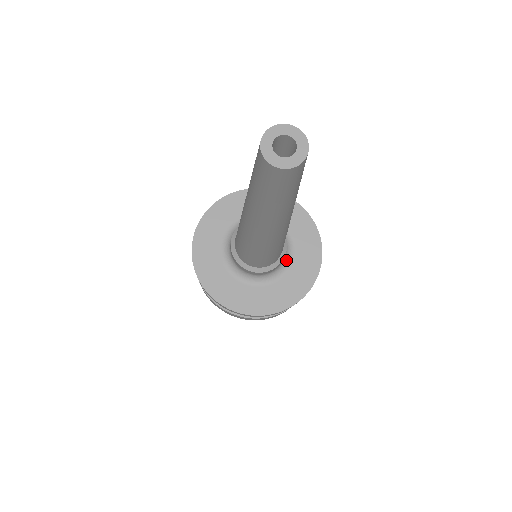
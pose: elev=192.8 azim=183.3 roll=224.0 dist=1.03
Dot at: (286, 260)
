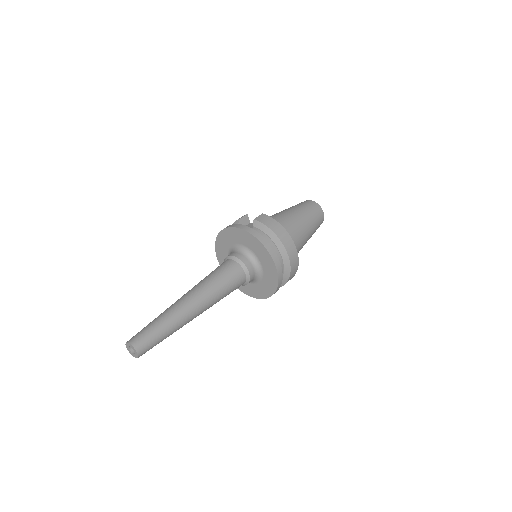
Dot at: (255, 281)
